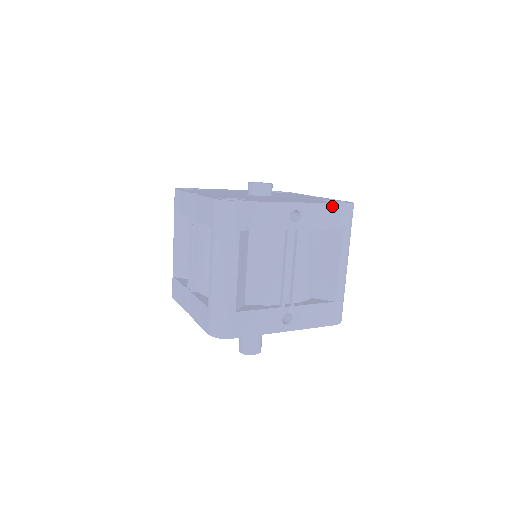
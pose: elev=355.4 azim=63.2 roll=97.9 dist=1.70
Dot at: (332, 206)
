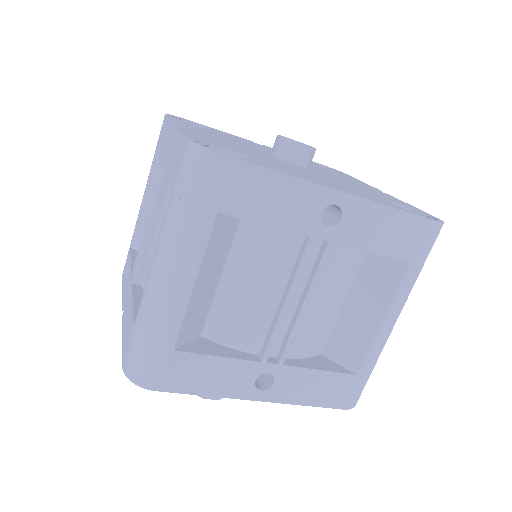
Dot at: (404, 217)
